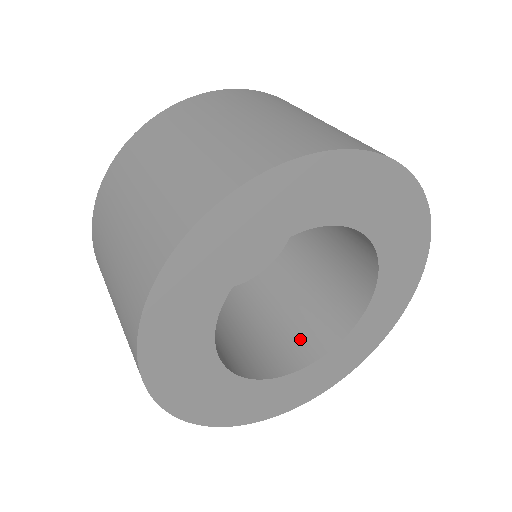
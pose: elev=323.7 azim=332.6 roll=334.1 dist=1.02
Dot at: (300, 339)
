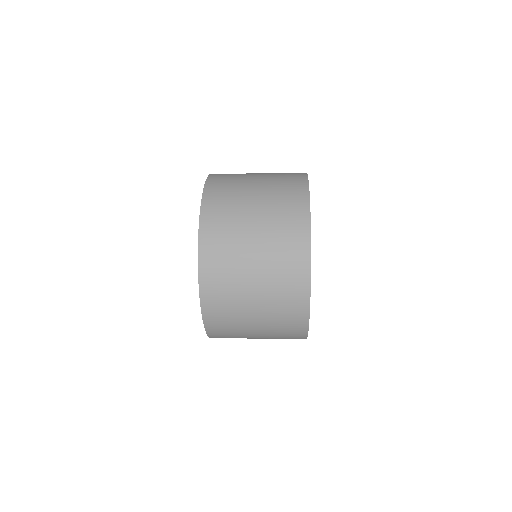
Dot at: occluded
